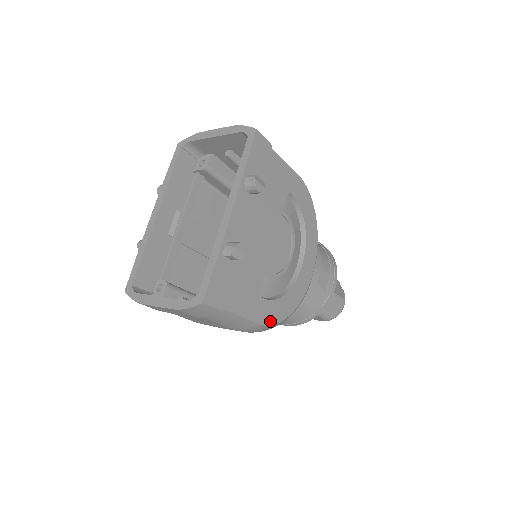
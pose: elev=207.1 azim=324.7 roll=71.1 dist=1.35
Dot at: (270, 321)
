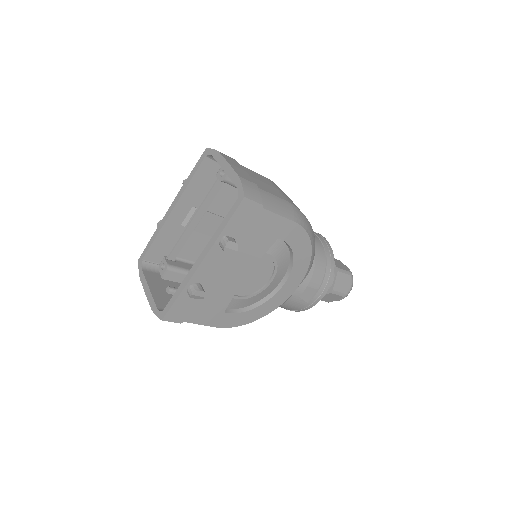
Dot at: (233, 325)
